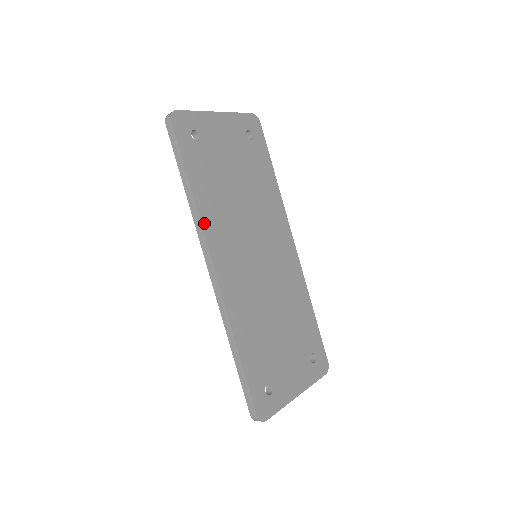
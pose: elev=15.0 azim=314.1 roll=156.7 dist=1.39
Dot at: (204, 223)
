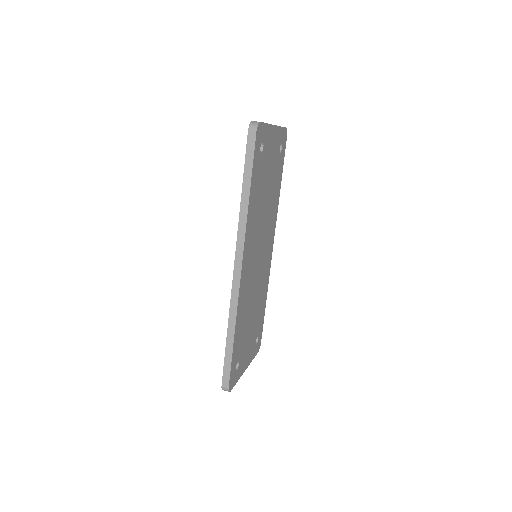
Dot at: (247, 228)
